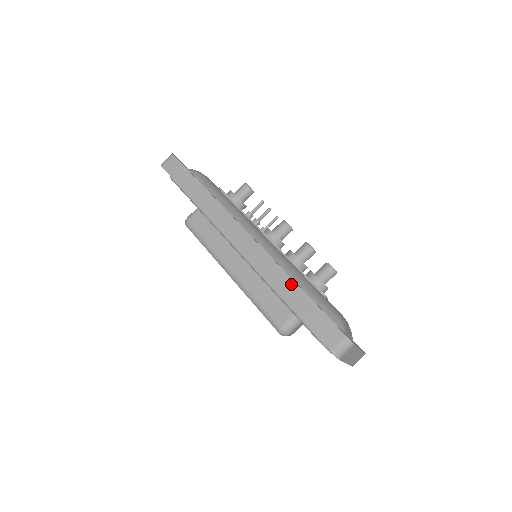
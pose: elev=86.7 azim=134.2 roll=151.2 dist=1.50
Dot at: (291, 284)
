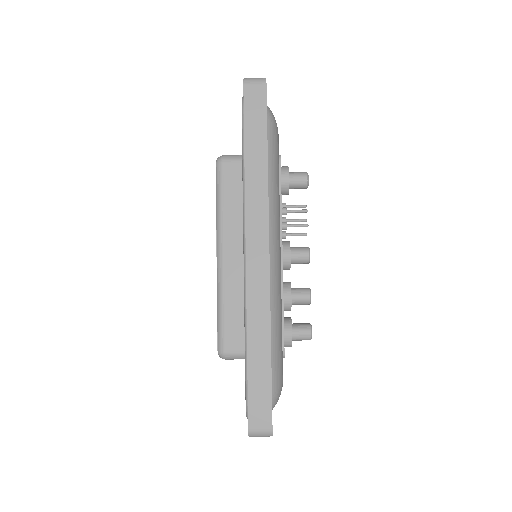
Dot at: (266, 341)
